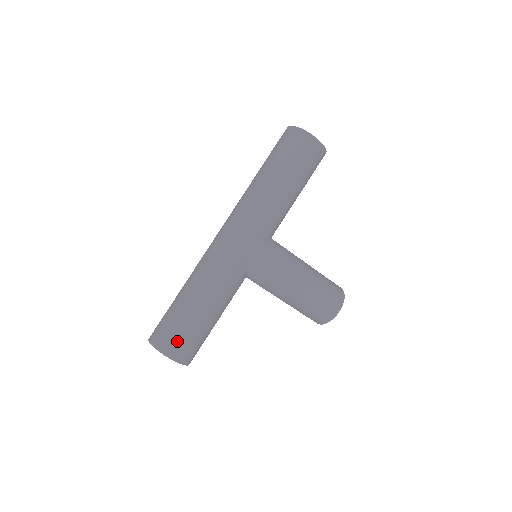
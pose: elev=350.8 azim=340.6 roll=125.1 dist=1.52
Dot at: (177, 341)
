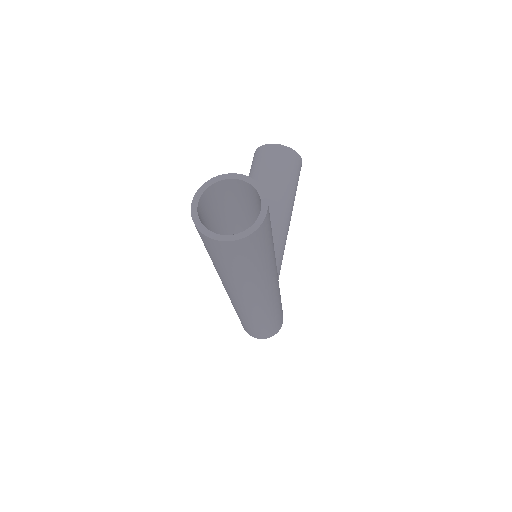
Dot at: (280, 324)
